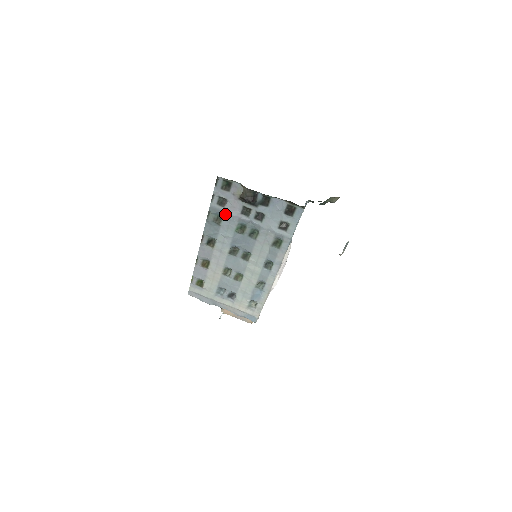
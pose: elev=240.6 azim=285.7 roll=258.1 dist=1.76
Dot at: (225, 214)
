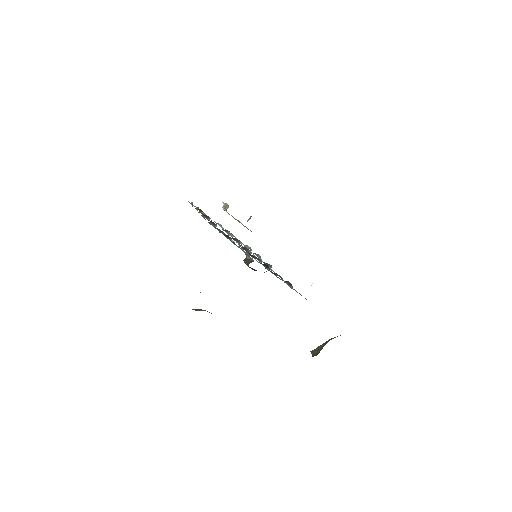
Dot at: occluded
